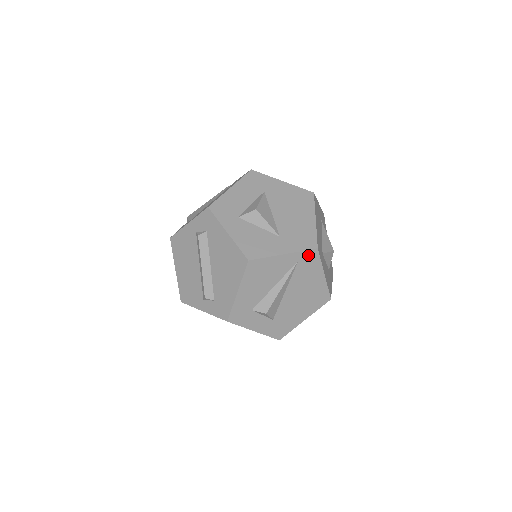
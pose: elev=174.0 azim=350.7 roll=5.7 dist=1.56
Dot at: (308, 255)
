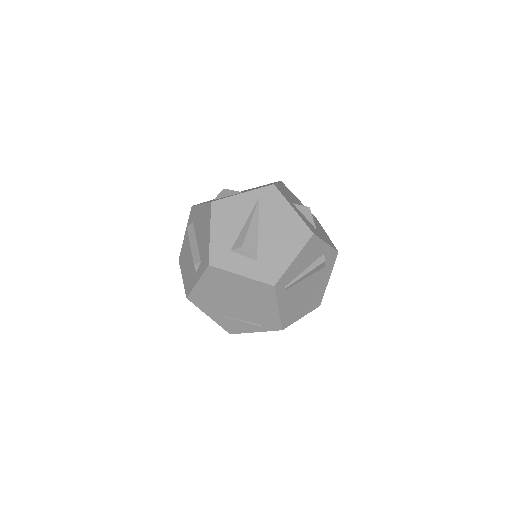
Dot at: (267, 191)
